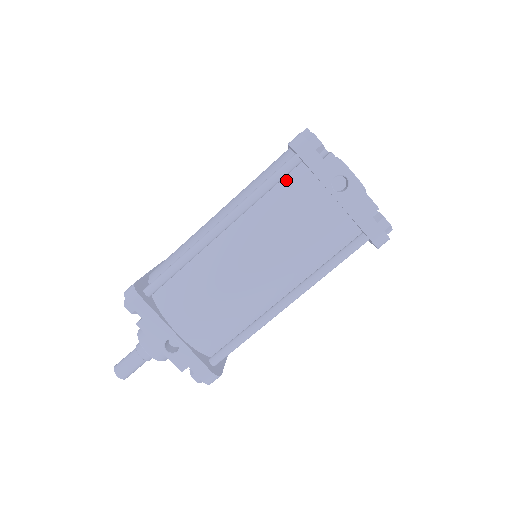
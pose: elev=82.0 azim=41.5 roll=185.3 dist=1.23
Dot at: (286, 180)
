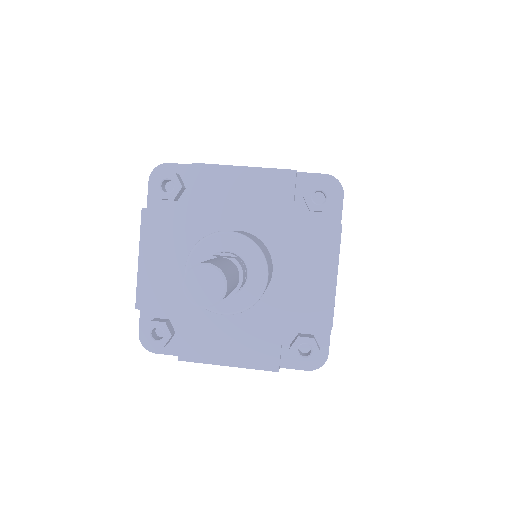
Dot at: occluded
